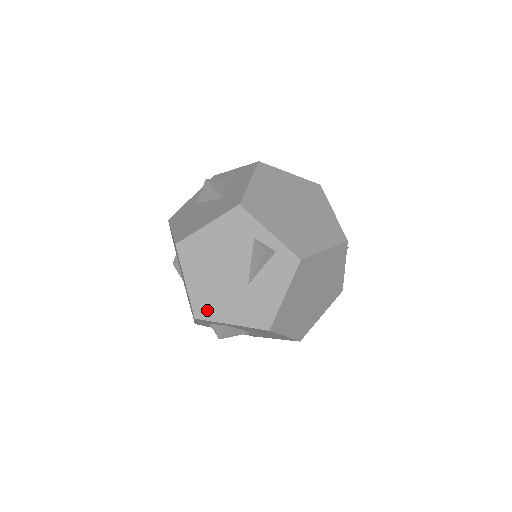
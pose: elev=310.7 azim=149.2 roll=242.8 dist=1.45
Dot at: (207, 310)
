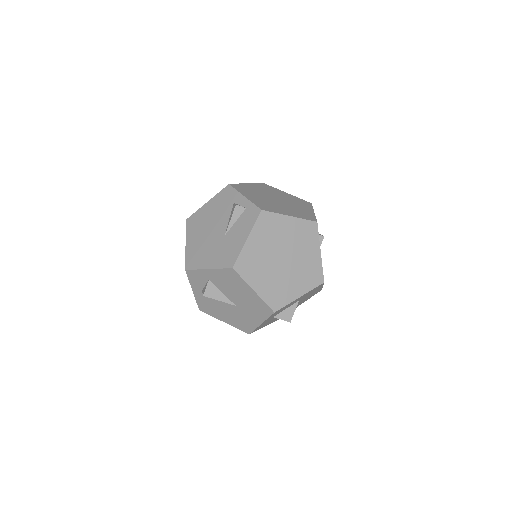
Dot at: (195, 261)
